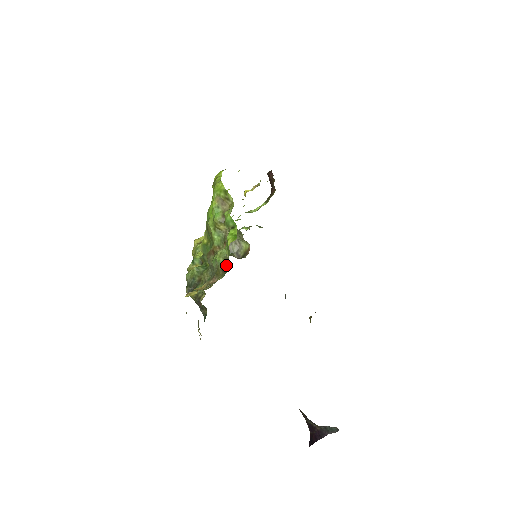
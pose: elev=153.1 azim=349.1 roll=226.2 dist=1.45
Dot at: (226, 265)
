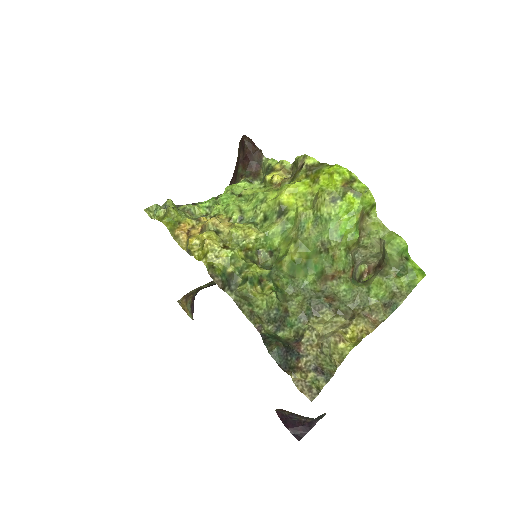
Dot at: (391, 300)
